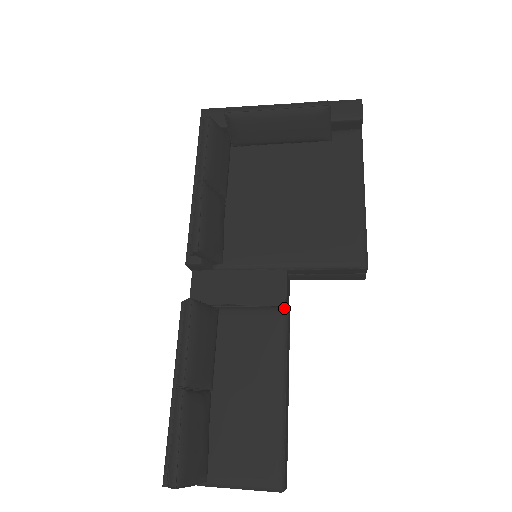
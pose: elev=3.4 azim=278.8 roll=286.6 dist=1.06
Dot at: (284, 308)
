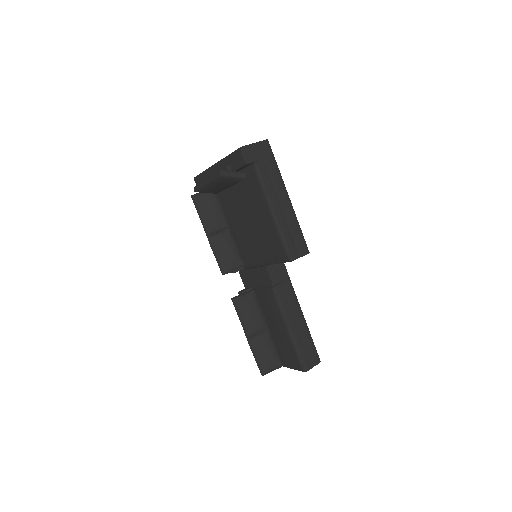
Dot at: (272, 288)
